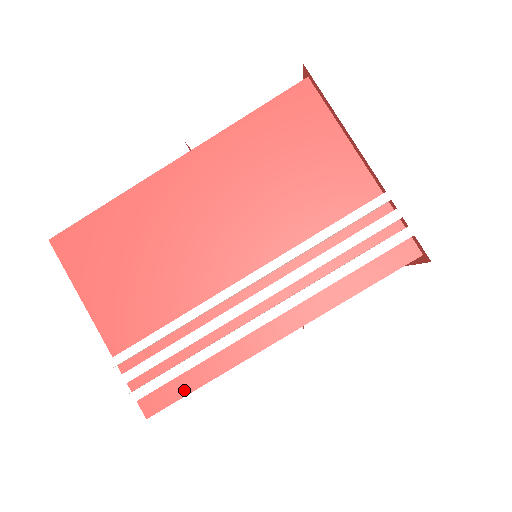
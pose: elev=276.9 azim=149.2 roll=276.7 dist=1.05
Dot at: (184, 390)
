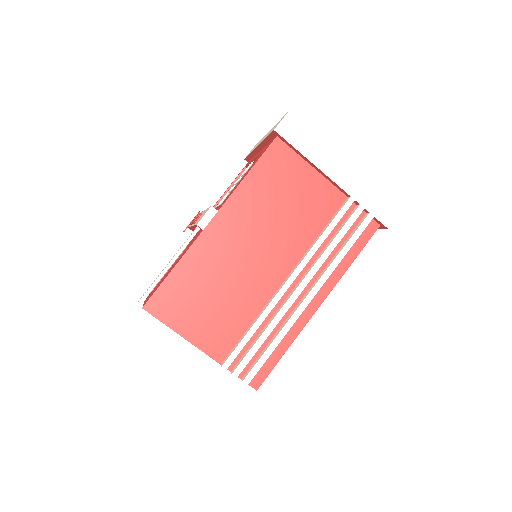
Dot at: (273, 363)
